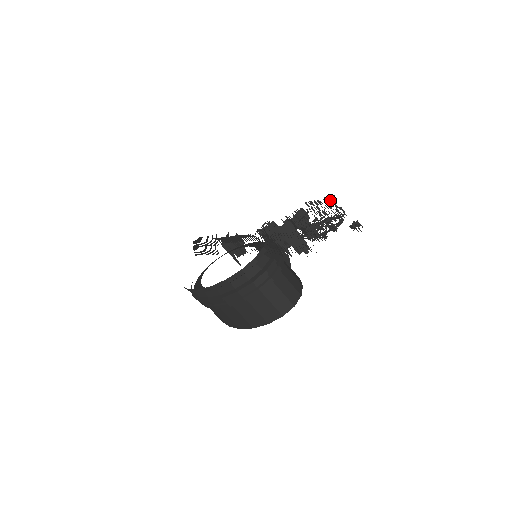
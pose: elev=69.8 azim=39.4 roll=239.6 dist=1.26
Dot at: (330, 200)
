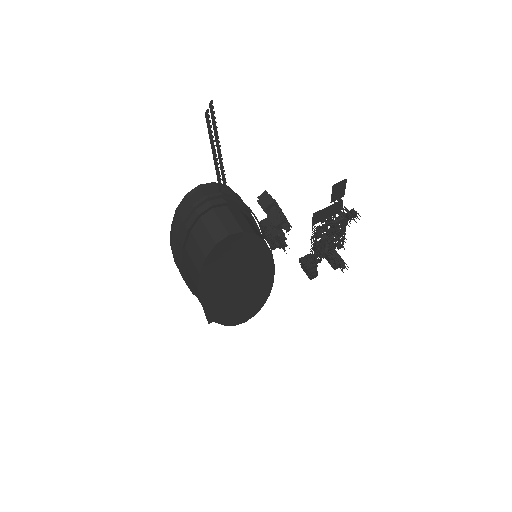
Dot at: occluded
